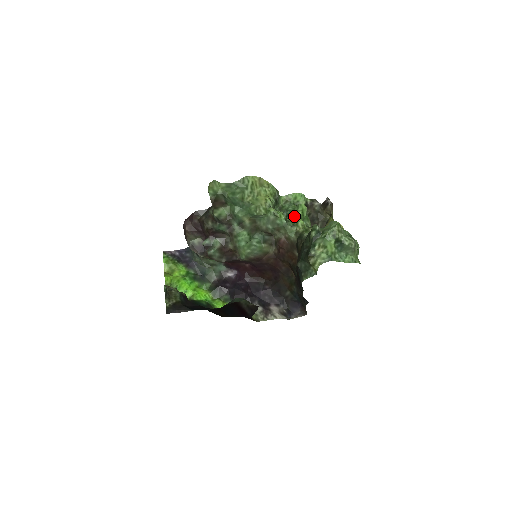
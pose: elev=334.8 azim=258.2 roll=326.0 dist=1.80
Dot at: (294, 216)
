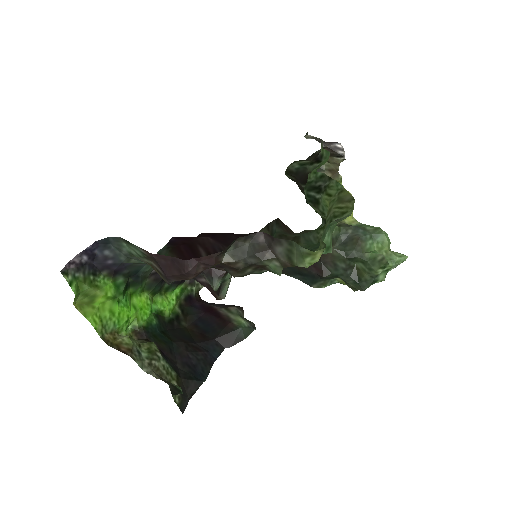
Dot at: occluded
